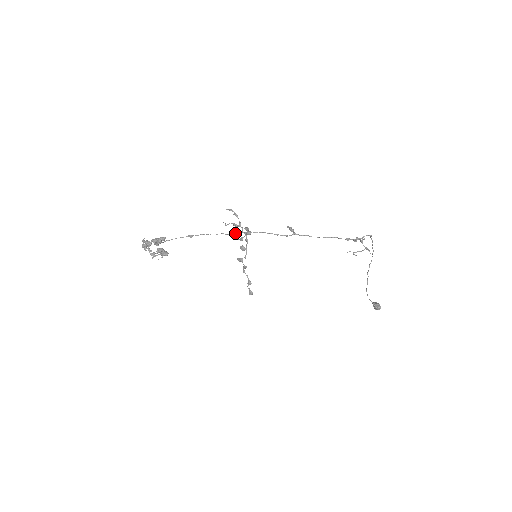
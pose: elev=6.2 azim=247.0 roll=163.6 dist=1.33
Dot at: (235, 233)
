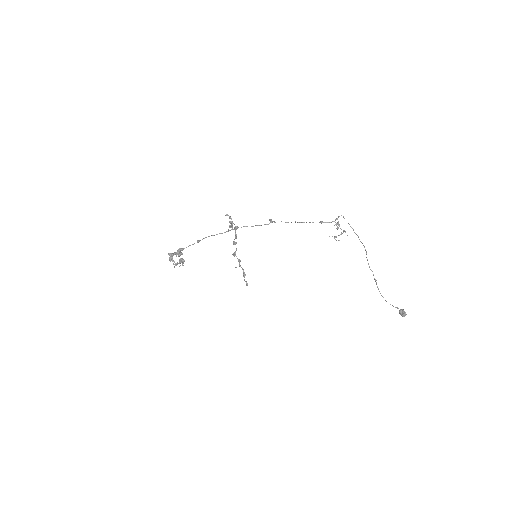
Dot at: (227, 231)
